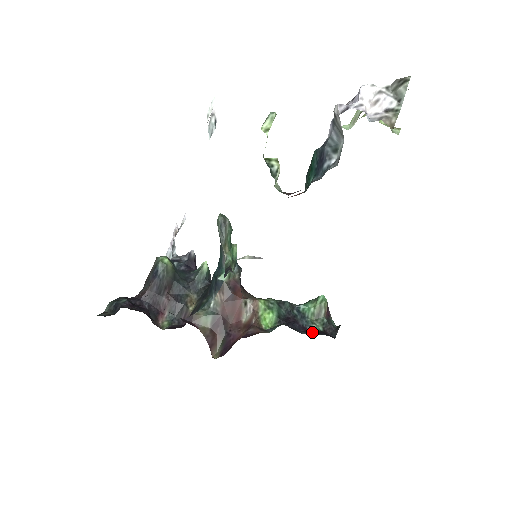
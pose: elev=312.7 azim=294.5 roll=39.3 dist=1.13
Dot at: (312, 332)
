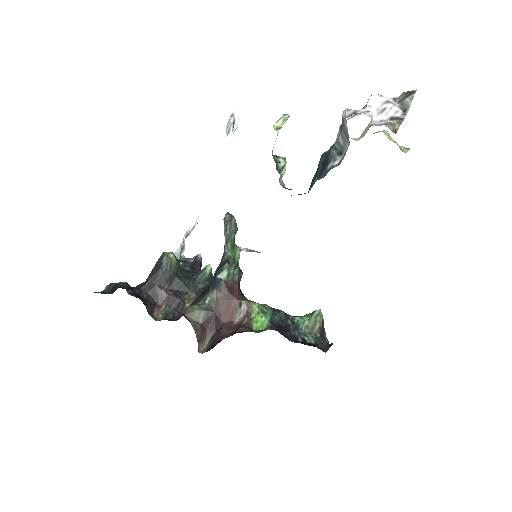
Dot at: (303, 343)
